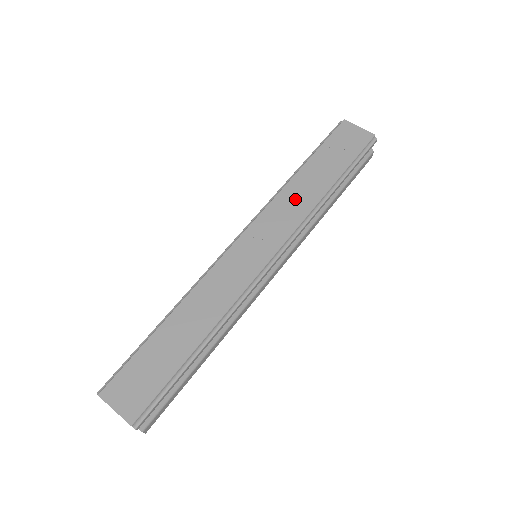
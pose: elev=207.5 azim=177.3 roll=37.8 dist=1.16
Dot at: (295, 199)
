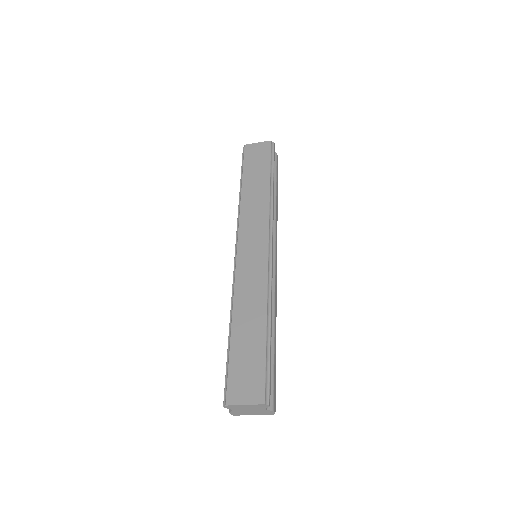
Dot at: (253, 205)
